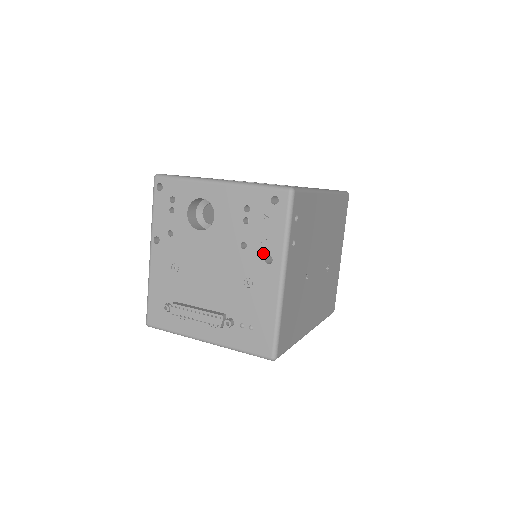
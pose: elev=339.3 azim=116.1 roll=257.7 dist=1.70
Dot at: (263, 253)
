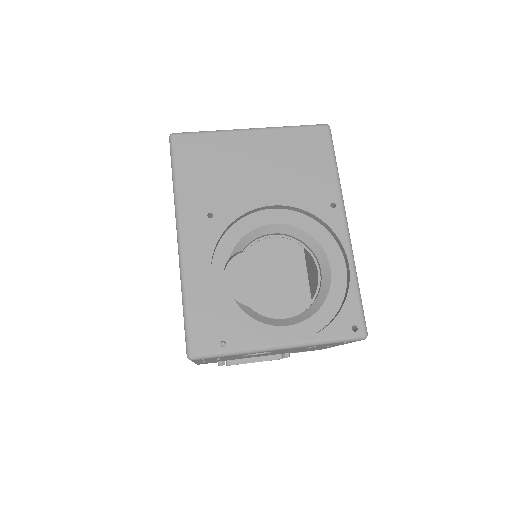
Dot at: occluded
